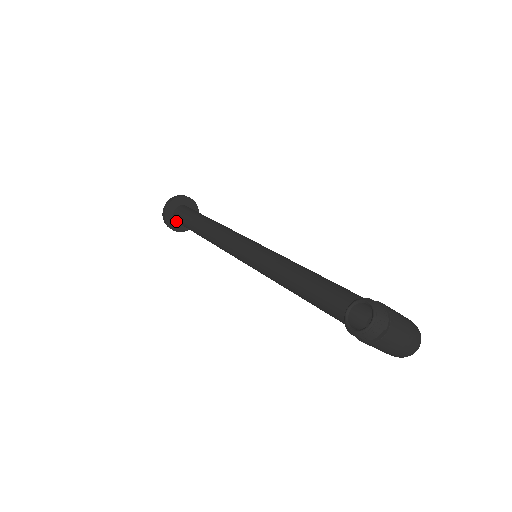
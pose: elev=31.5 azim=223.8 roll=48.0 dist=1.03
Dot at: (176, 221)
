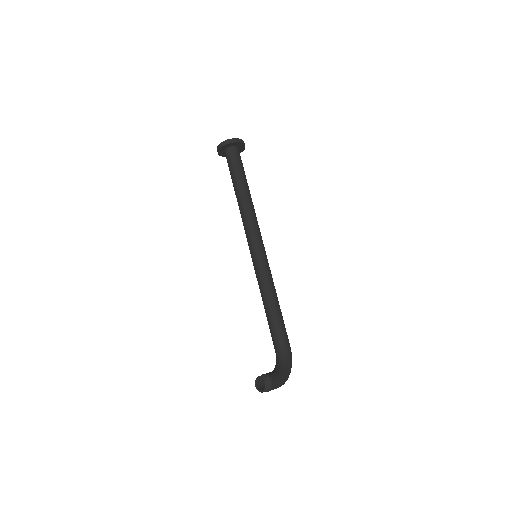
Dot at: (225, 153)
